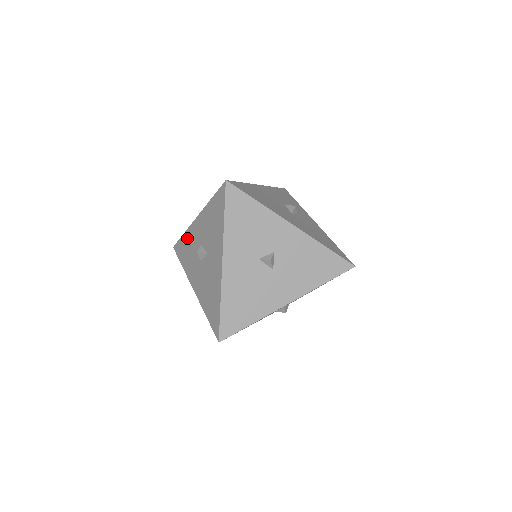
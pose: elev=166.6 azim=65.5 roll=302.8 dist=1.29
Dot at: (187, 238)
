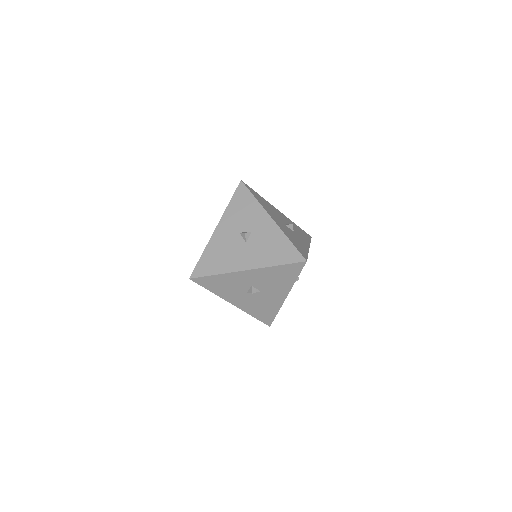
Dot at: occluded
